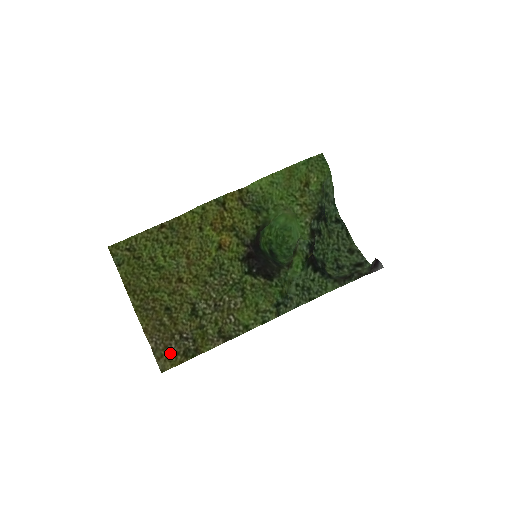
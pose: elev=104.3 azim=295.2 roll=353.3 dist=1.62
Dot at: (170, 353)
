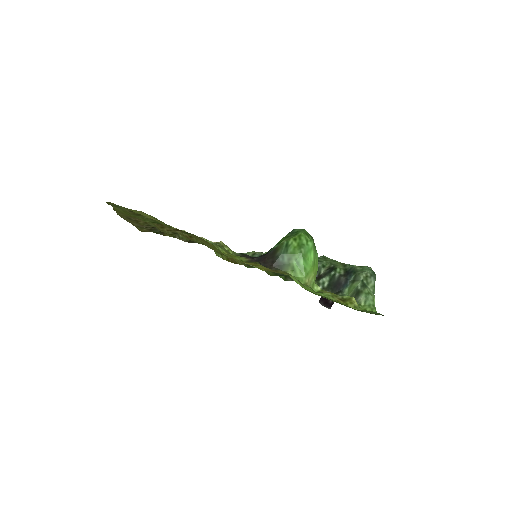
Dot at: (138, 226)
